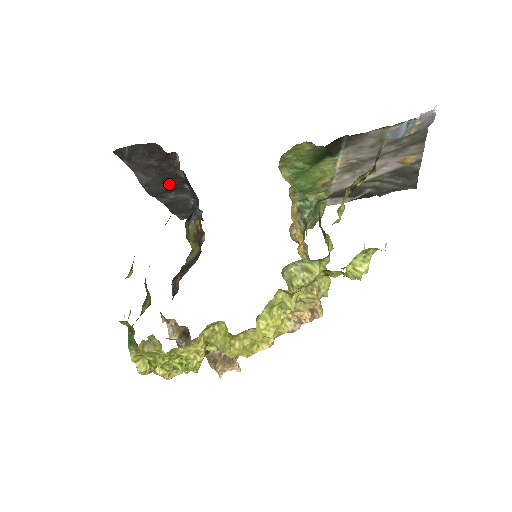
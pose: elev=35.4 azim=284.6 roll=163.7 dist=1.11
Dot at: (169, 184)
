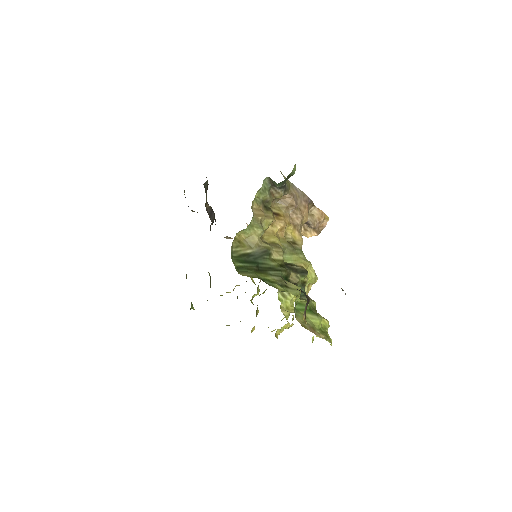
Dot at: occluded
